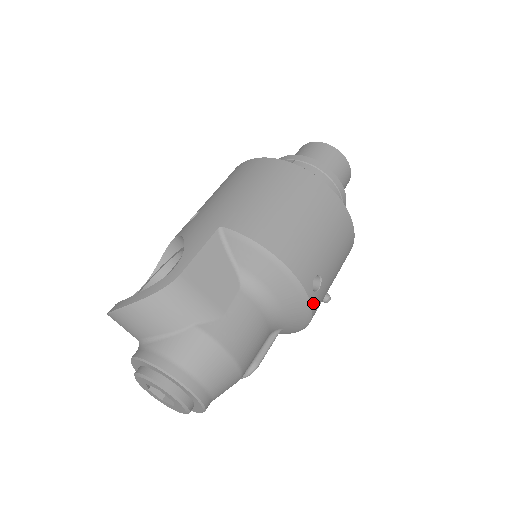
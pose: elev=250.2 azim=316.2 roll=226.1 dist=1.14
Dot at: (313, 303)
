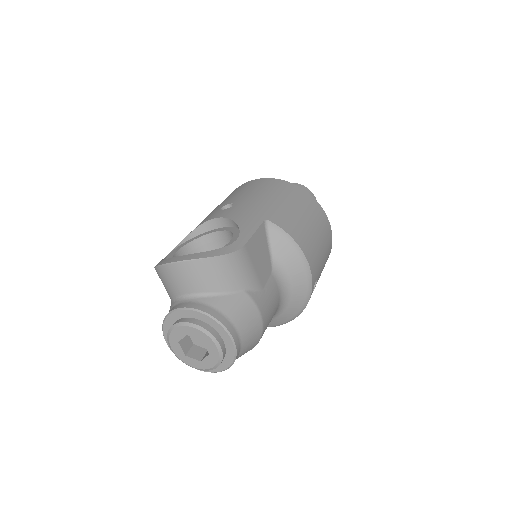
Dot at: occluded
